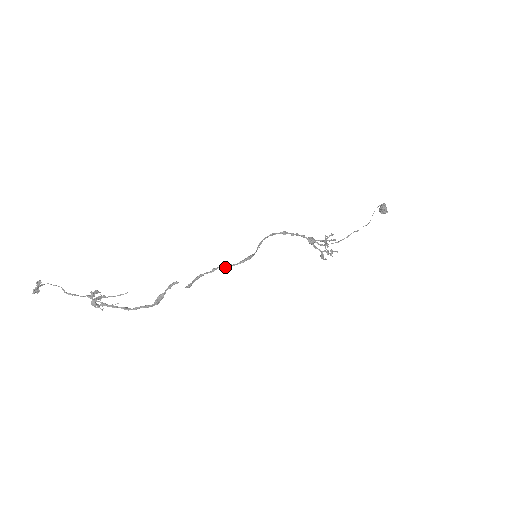
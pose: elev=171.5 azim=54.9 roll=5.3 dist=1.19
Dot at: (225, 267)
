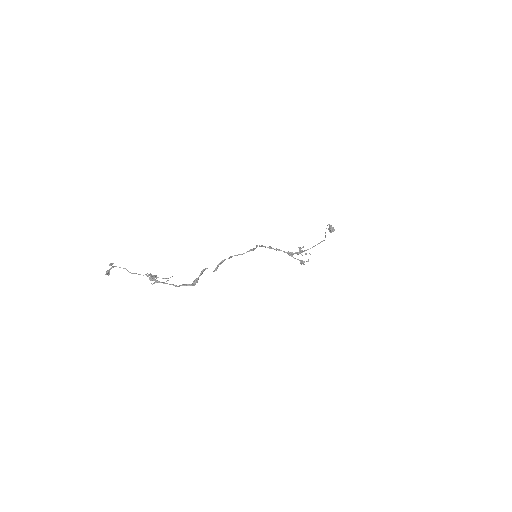
Dot at: occluded
